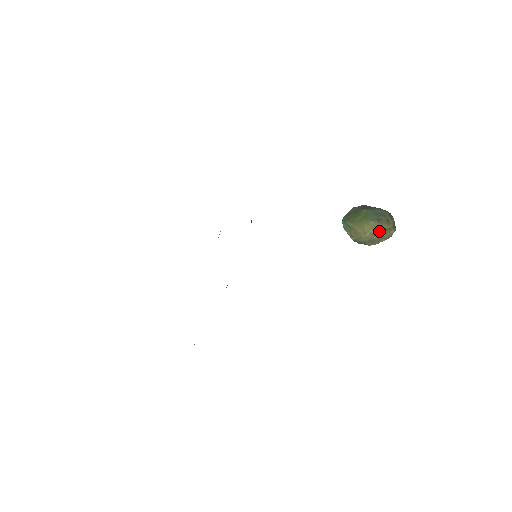
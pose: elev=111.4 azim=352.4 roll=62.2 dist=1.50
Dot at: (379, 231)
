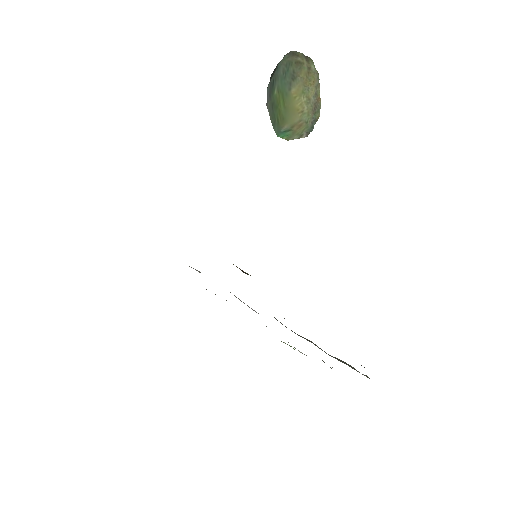
Dot at: (306, 88)
